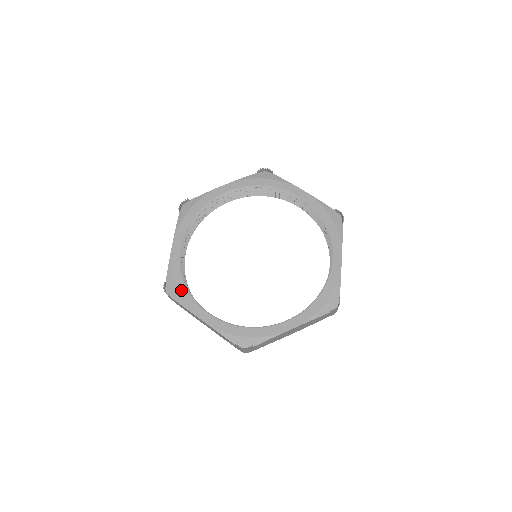
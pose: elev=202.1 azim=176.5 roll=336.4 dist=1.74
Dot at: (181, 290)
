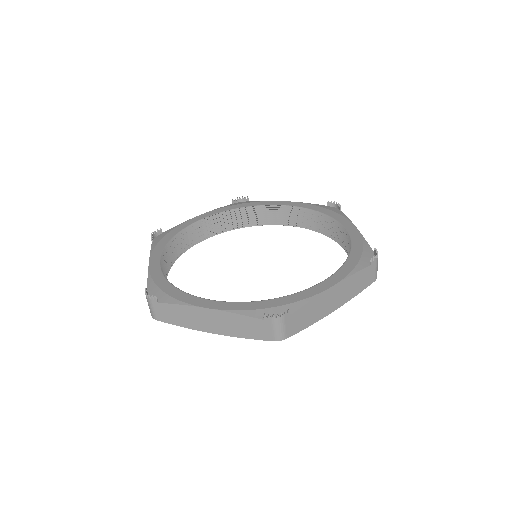
Dot at: (164, 239)
